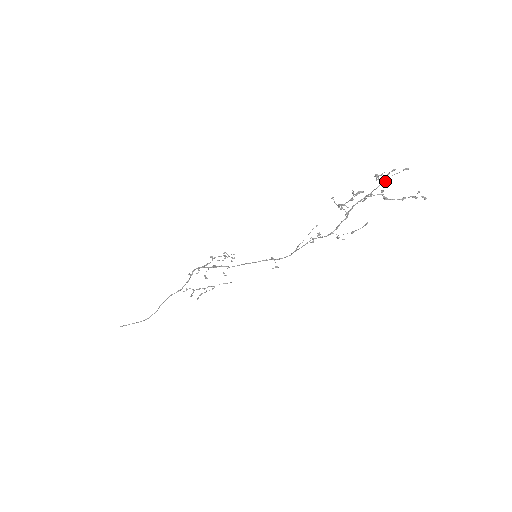
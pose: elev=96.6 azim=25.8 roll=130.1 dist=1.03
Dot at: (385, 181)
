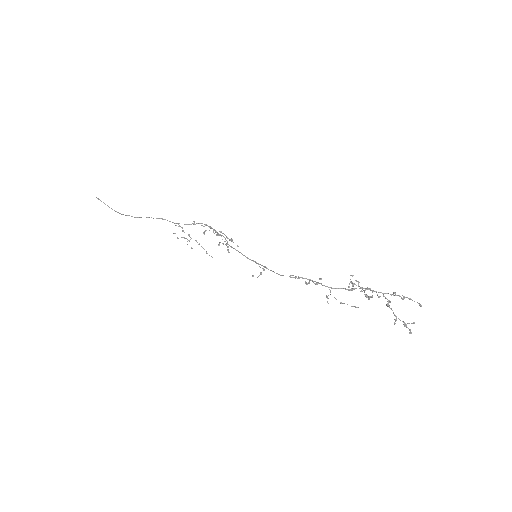
Dot at: (400, 296)
